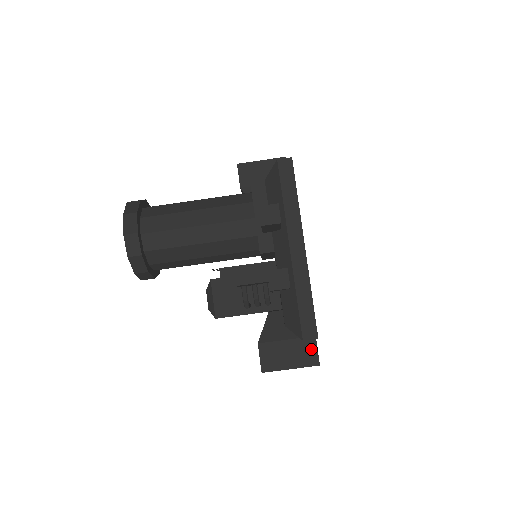
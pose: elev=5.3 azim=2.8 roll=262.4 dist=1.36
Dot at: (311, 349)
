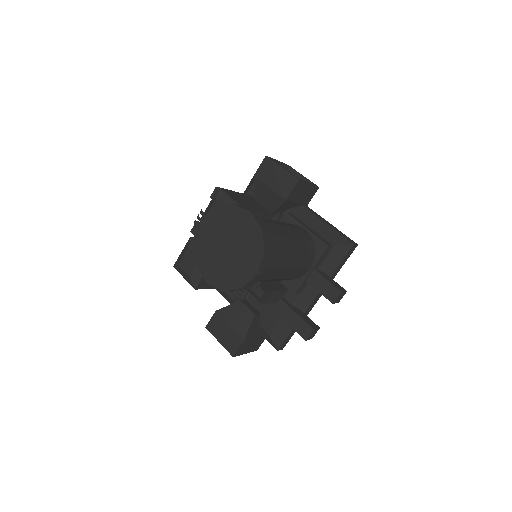
Dot at: occluded
